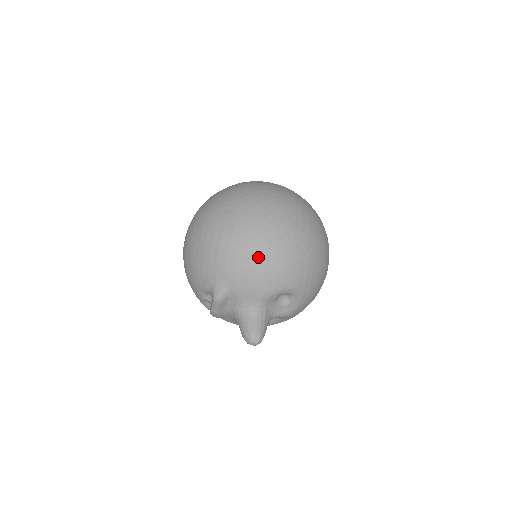
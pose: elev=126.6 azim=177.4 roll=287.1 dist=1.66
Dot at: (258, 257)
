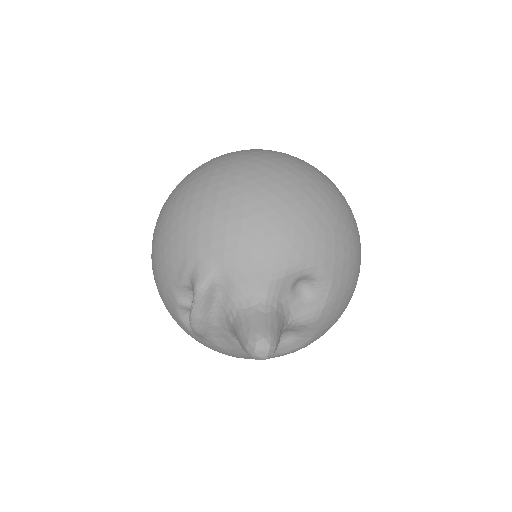
Dot at: (261, 213)
